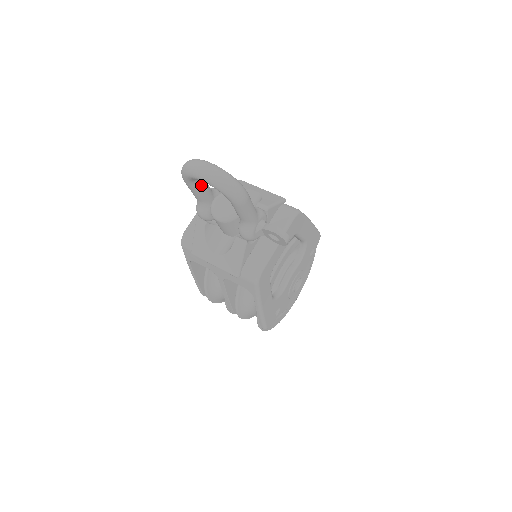
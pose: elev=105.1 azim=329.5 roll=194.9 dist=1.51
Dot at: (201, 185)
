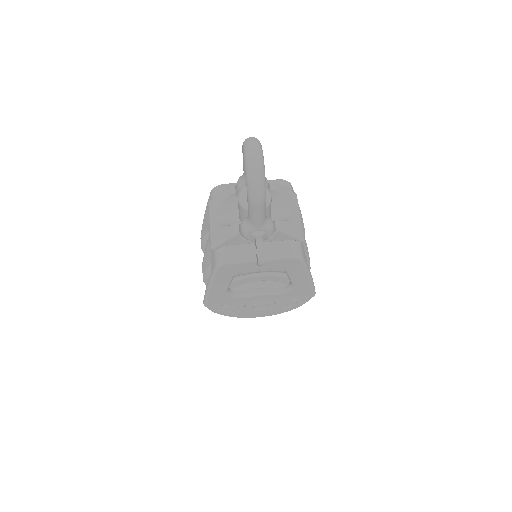
Dot at: occluded
